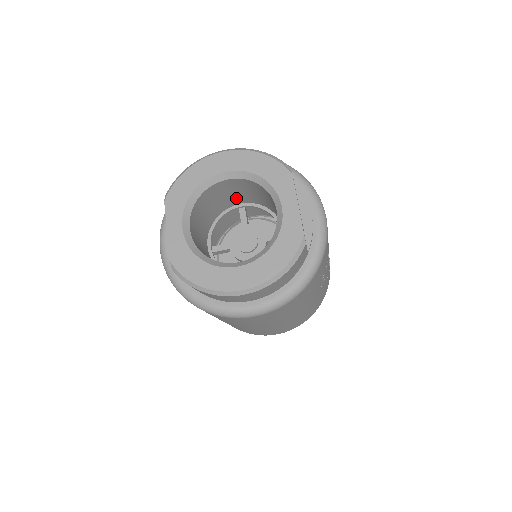
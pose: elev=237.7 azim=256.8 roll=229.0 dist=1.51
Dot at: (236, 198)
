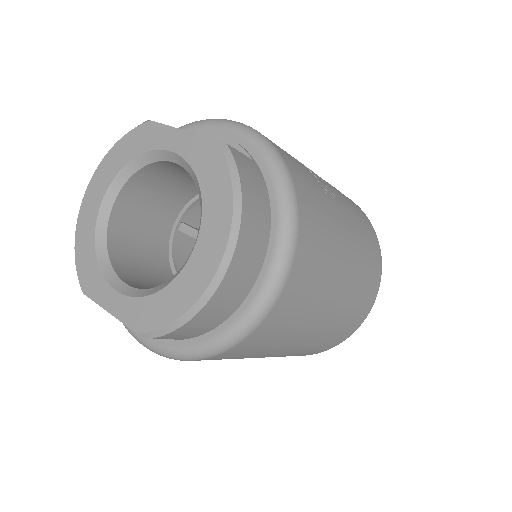
Dot at: (159, 221)
